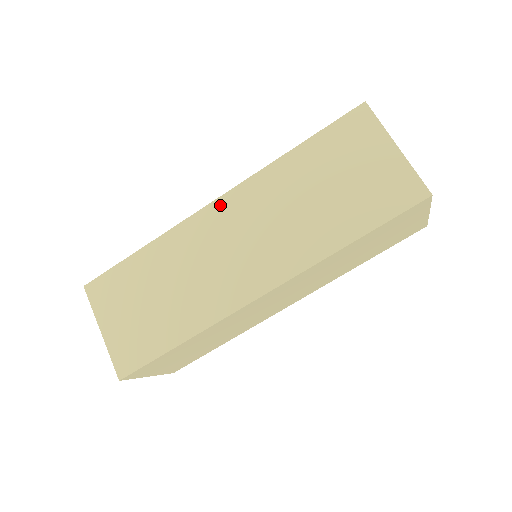
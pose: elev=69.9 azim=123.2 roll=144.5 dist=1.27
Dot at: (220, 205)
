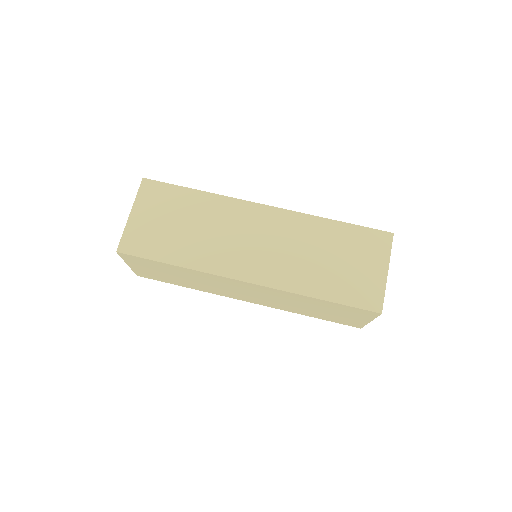
Dot at: occluded
